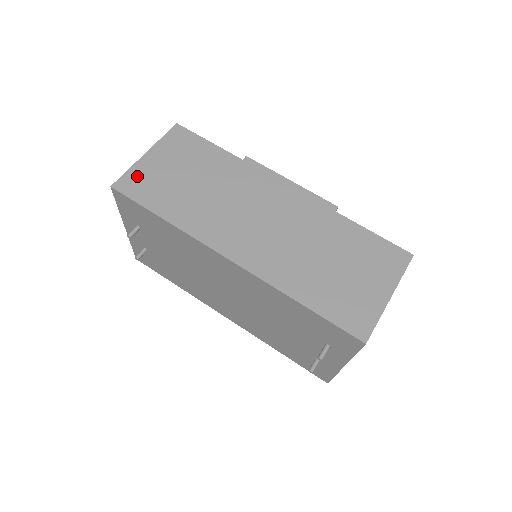
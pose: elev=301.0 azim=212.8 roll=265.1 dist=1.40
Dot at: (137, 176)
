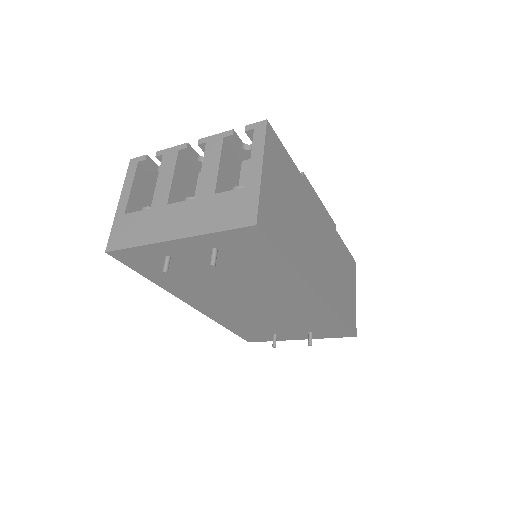
Dot at: (266, 206)
